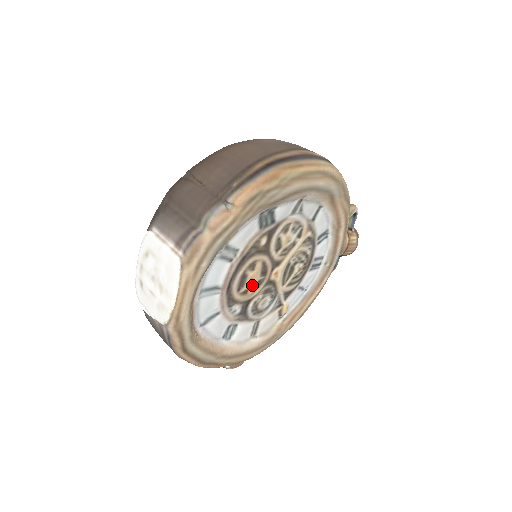
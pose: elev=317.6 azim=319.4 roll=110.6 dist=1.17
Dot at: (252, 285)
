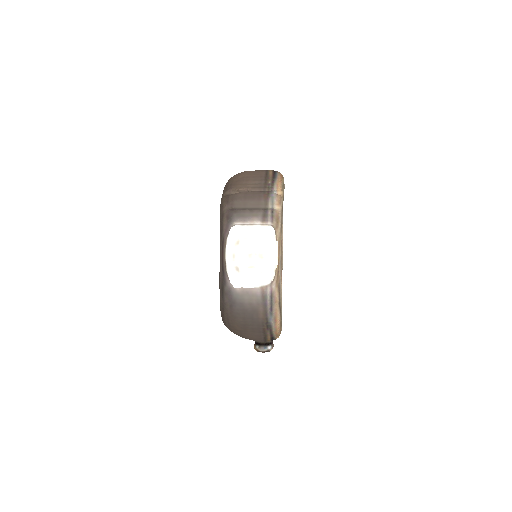
Dot at: occluded
